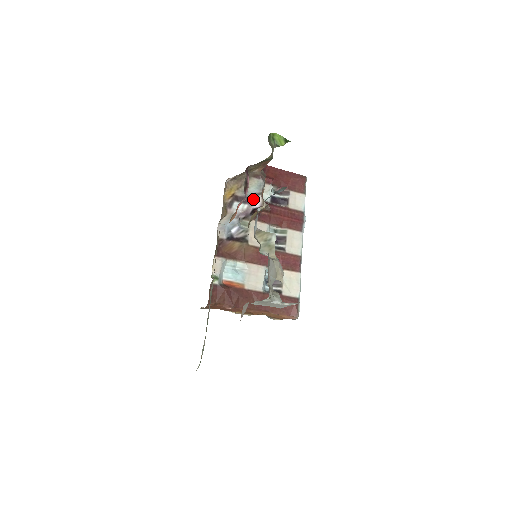
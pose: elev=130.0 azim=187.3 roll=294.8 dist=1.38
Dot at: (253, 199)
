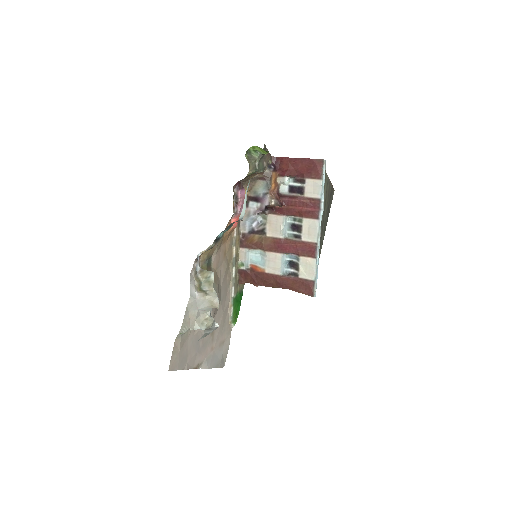
Dot at: (263, 198)
